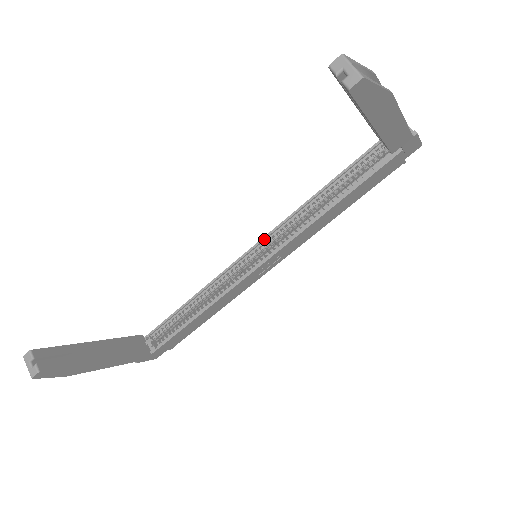
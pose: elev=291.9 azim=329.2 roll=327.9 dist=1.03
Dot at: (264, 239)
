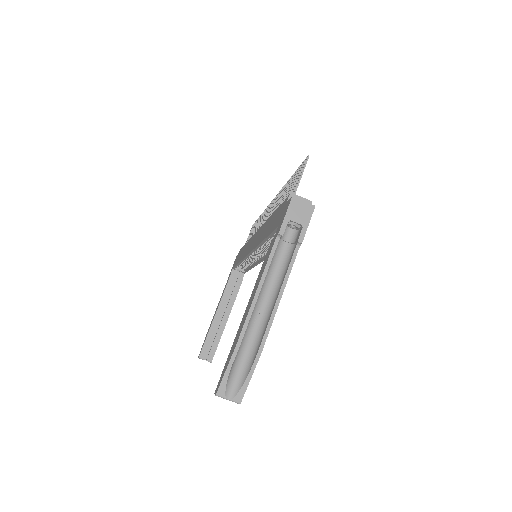
Dot at: (252, 252)
